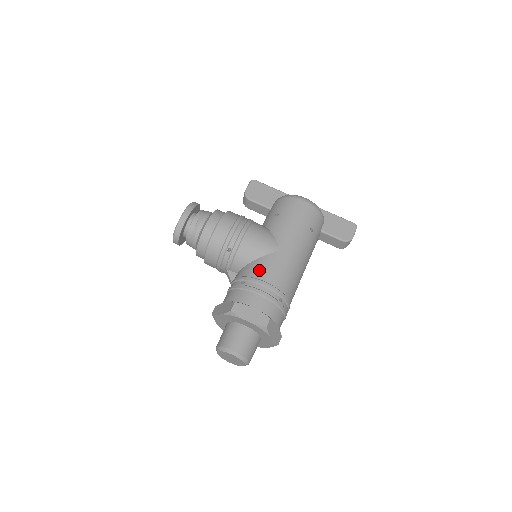
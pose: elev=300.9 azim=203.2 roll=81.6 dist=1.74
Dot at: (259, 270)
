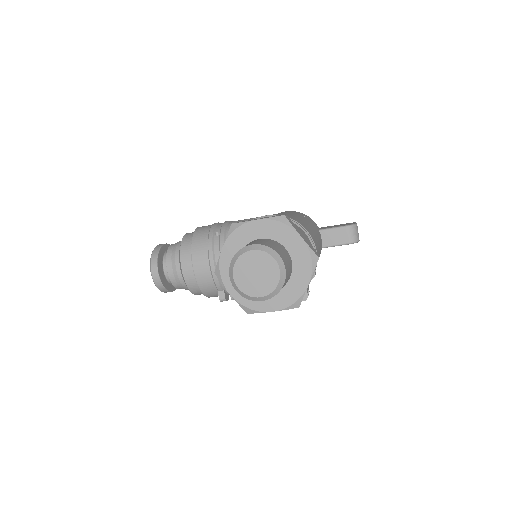
Dot at: occluded
